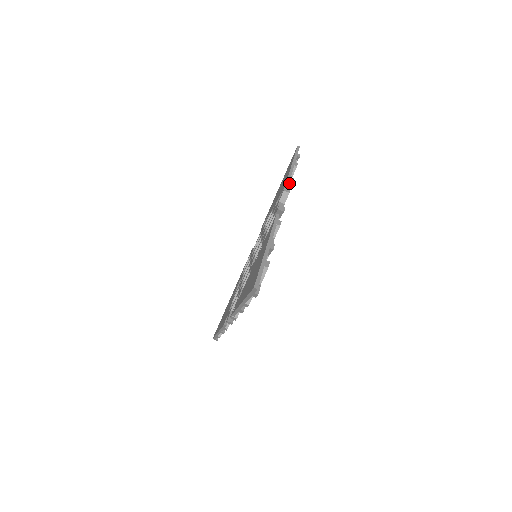
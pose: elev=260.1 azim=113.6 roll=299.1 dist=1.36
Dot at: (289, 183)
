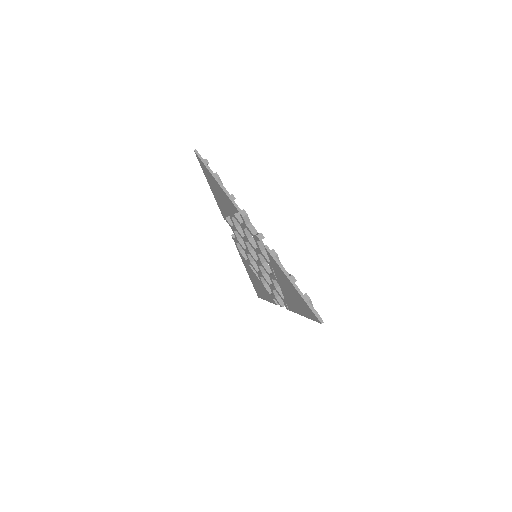
Dot at: (233, 200)
